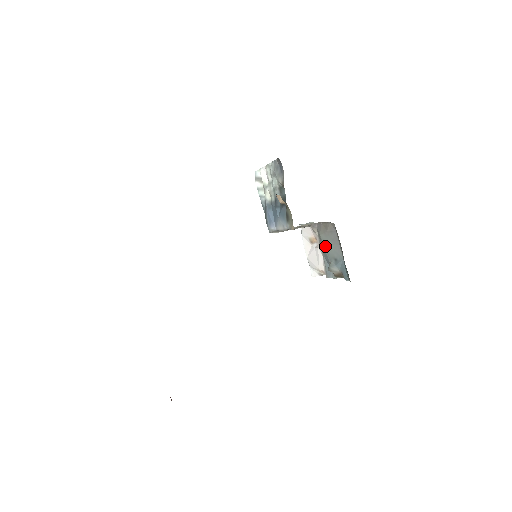
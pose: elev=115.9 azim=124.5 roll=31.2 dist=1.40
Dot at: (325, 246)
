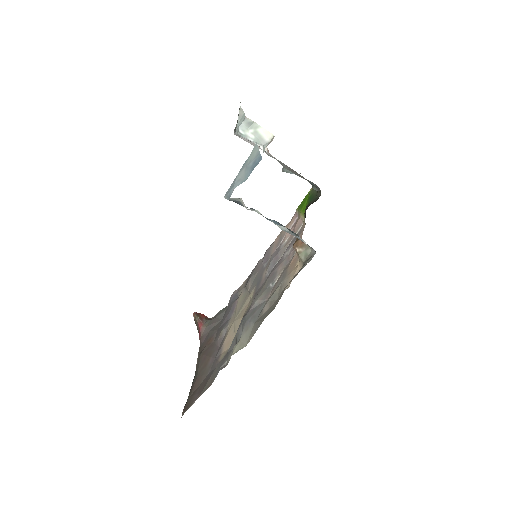
Dot at: occluded
